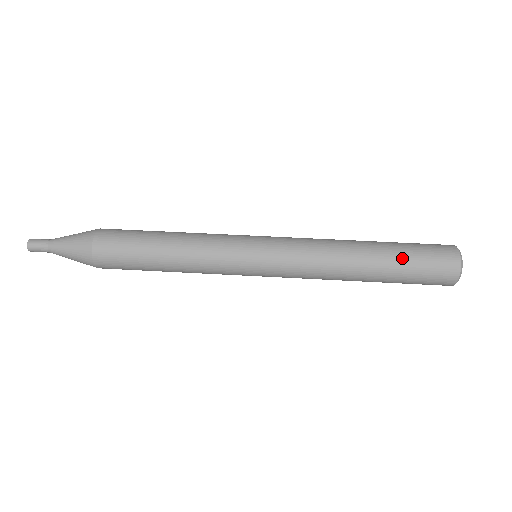
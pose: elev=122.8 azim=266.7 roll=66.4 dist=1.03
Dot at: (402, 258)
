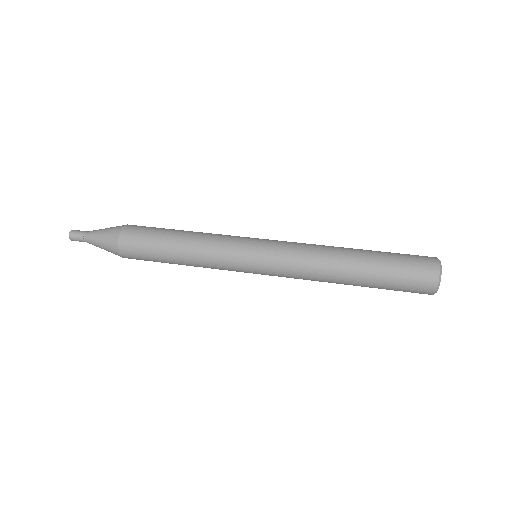
Dot at: (384, 266)
